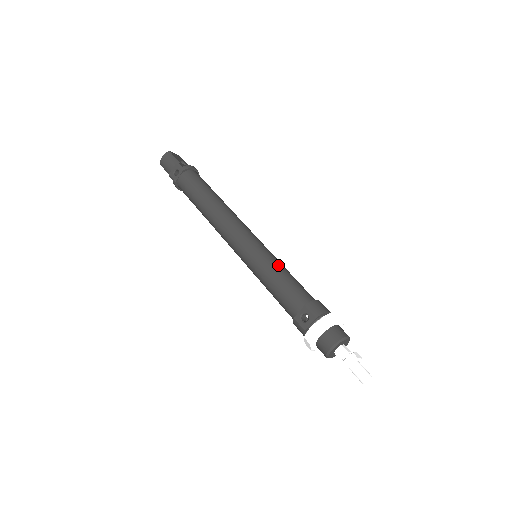
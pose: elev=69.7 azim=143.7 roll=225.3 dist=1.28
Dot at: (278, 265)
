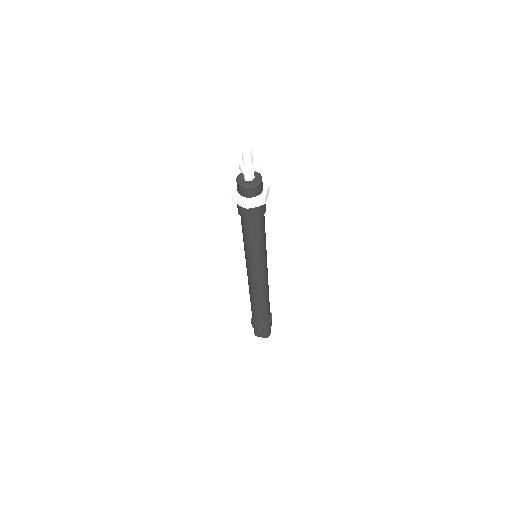
Dot at: occluded
